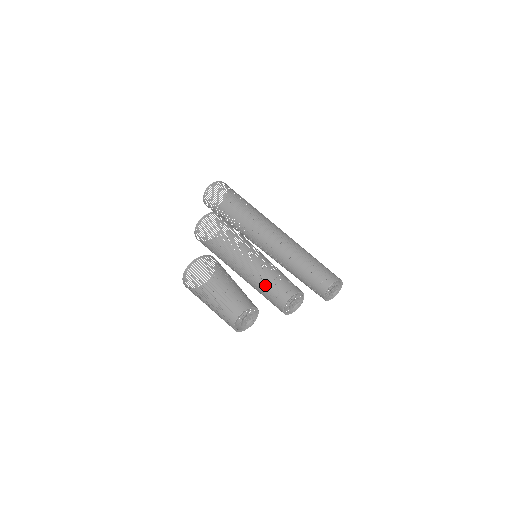
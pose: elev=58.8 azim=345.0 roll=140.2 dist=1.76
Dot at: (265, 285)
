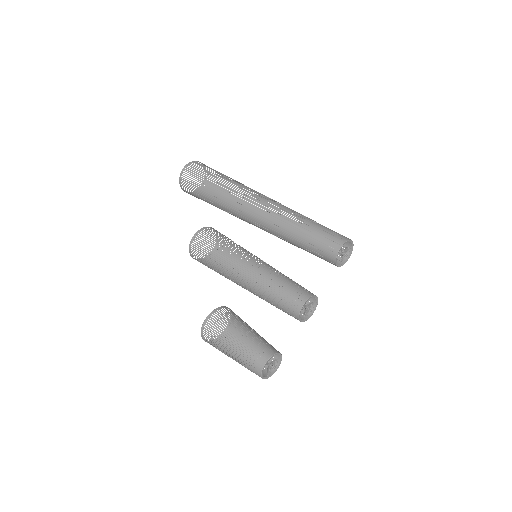
Dot at: (274, 305)
